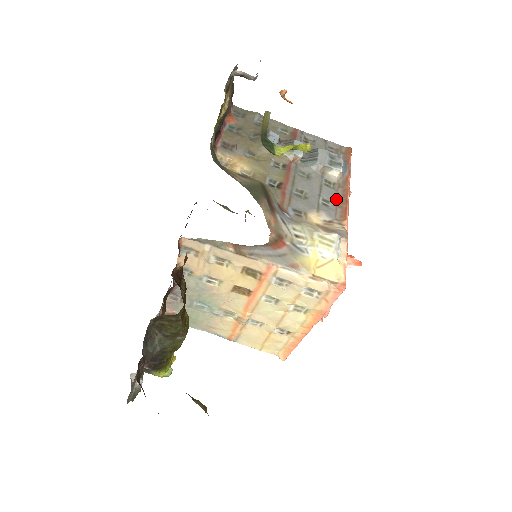
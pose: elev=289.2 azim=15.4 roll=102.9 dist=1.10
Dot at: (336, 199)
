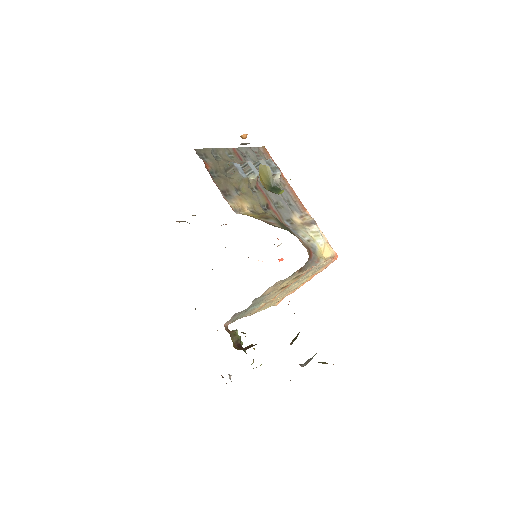
Dot at: (290, 196)
